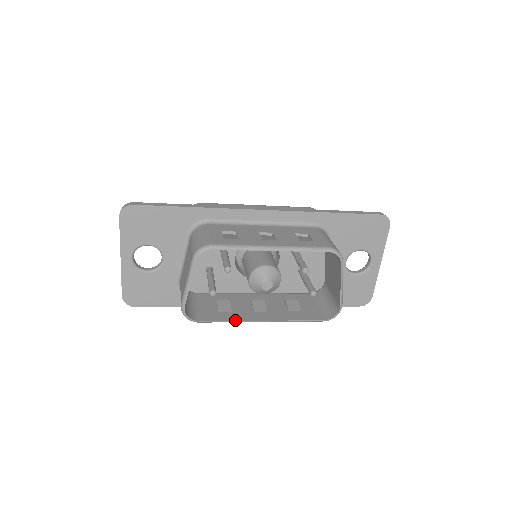
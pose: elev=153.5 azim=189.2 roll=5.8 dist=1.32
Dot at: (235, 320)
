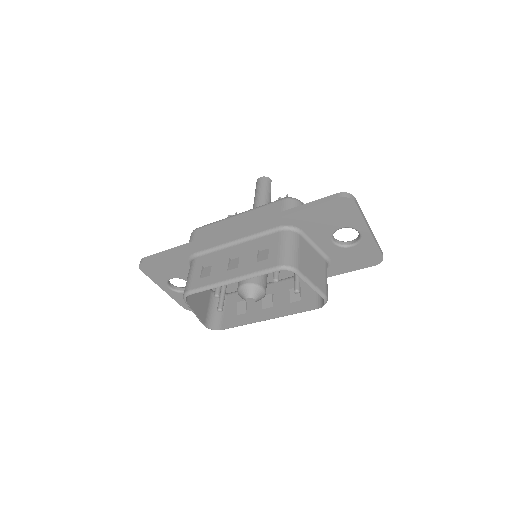
Dot at: (246, 324)
